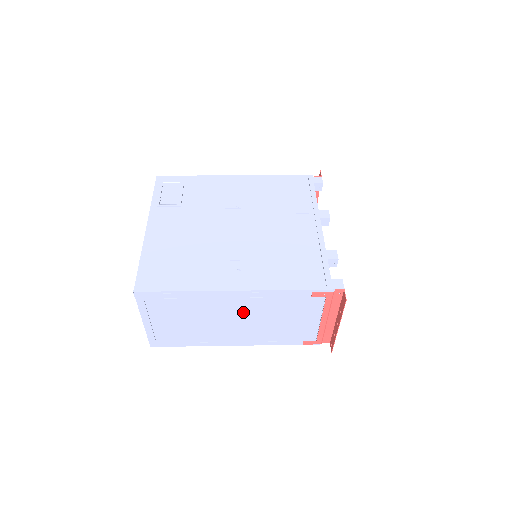
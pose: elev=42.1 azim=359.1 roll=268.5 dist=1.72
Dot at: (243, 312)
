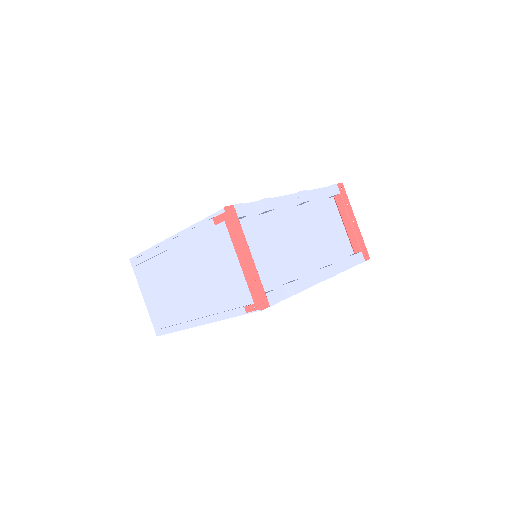
Dot at: (186, 266)
